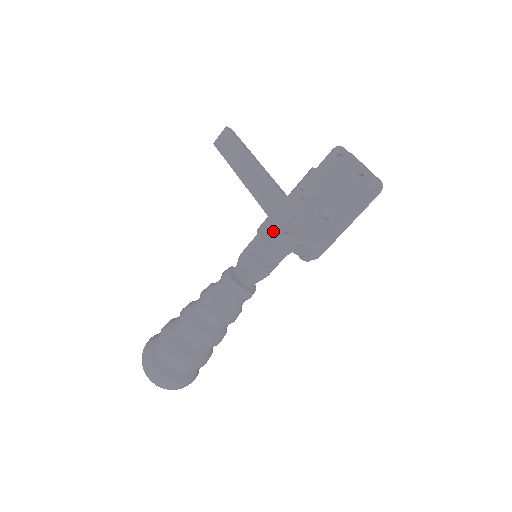
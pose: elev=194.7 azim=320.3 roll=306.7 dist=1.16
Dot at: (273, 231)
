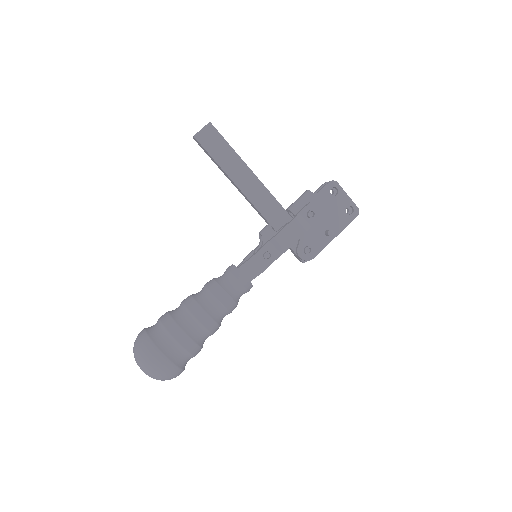
Dot at: (289, 242)
